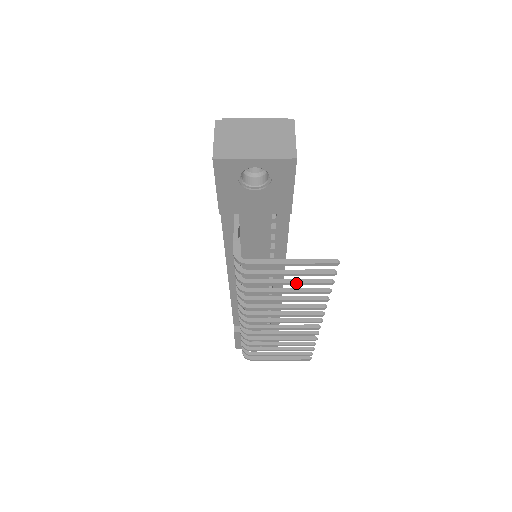
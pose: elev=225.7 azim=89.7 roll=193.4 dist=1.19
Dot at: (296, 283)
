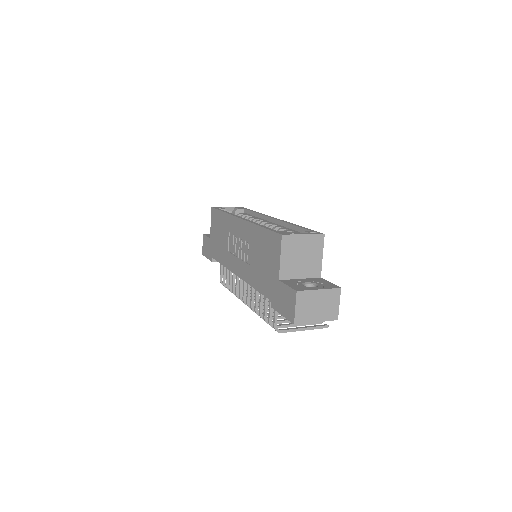
Dot at: occluded
